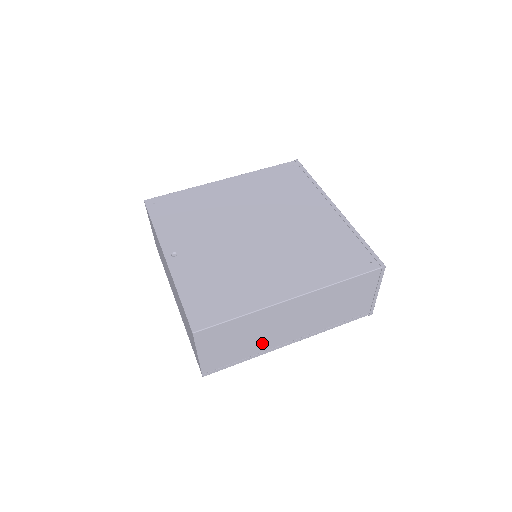
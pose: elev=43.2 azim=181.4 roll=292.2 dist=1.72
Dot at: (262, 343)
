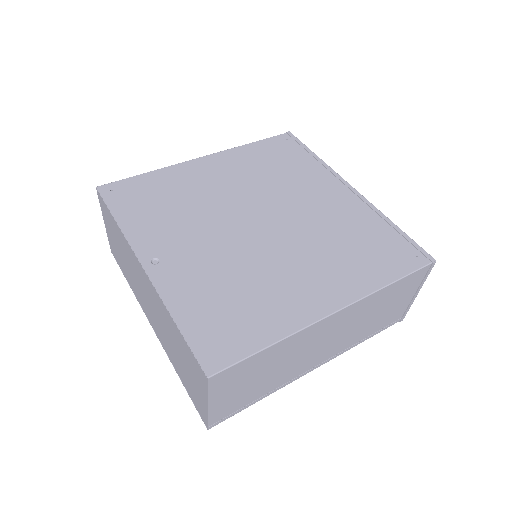
Dot at: (285, 374)
